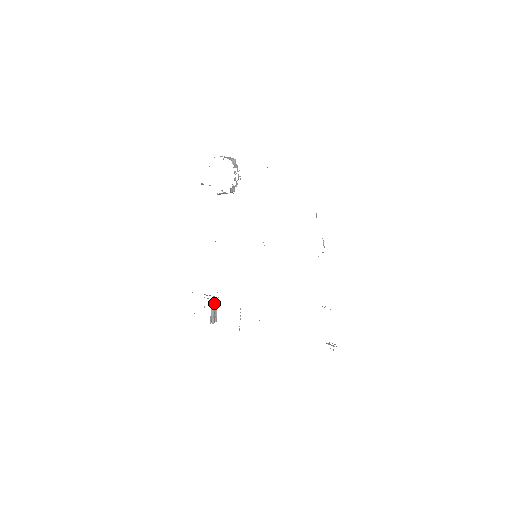
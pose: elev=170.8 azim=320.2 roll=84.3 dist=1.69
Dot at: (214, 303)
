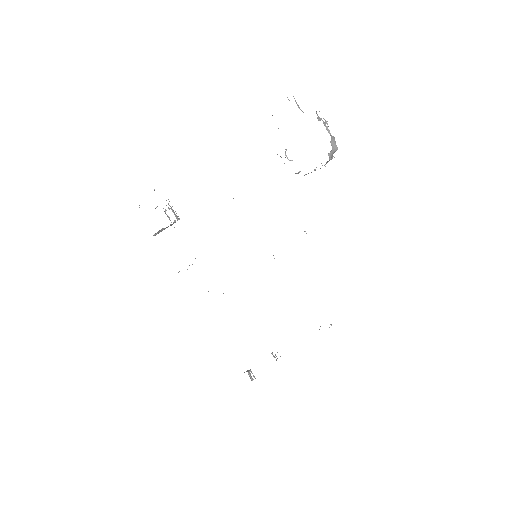
Dot at: (171, 224)
